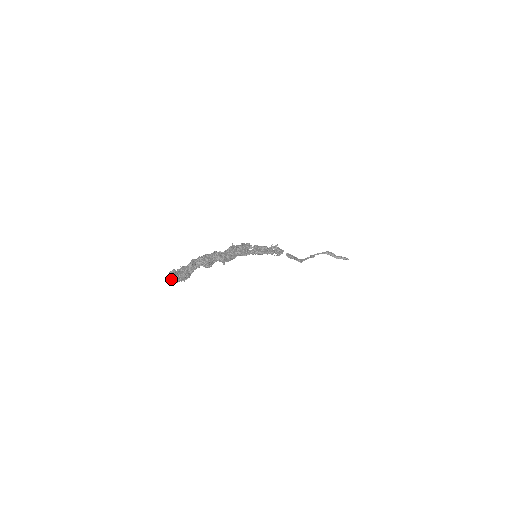
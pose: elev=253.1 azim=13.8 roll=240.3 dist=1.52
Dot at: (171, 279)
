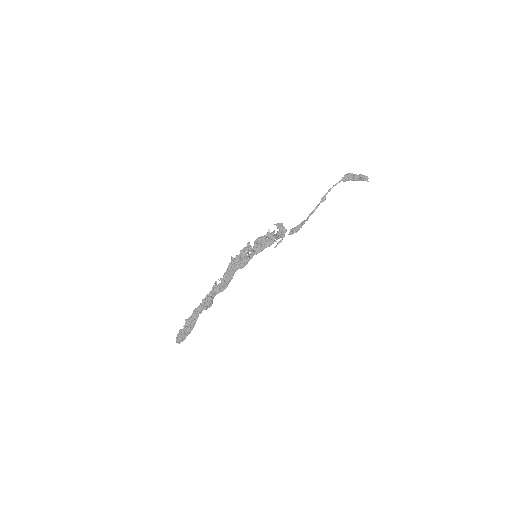
Dot at: (179, 342)
